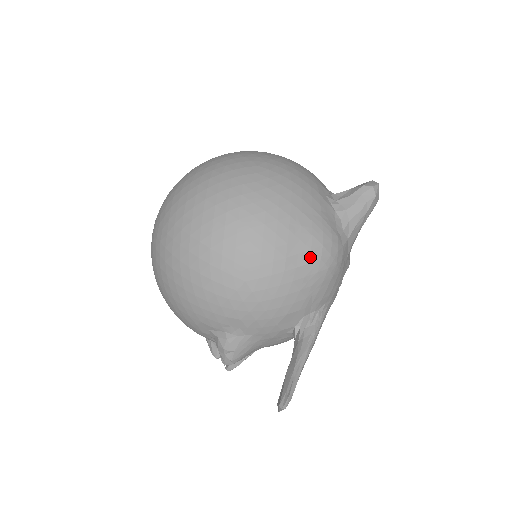
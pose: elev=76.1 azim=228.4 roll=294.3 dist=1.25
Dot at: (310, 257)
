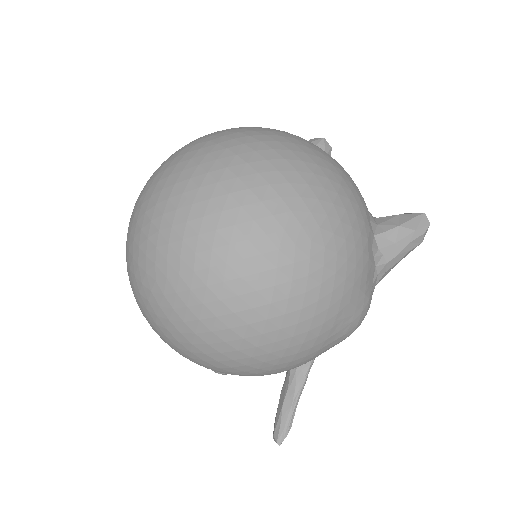
Dot at: (341, 339)
